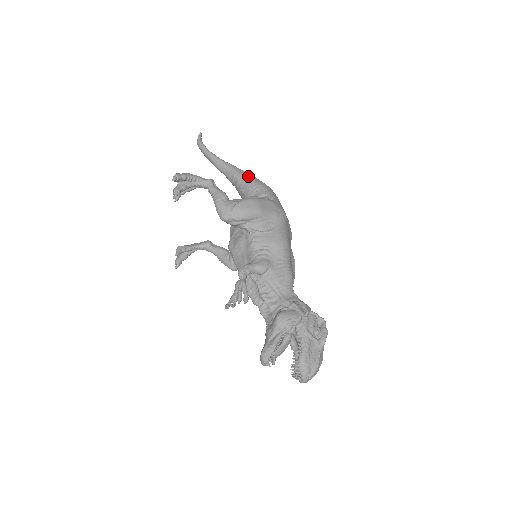
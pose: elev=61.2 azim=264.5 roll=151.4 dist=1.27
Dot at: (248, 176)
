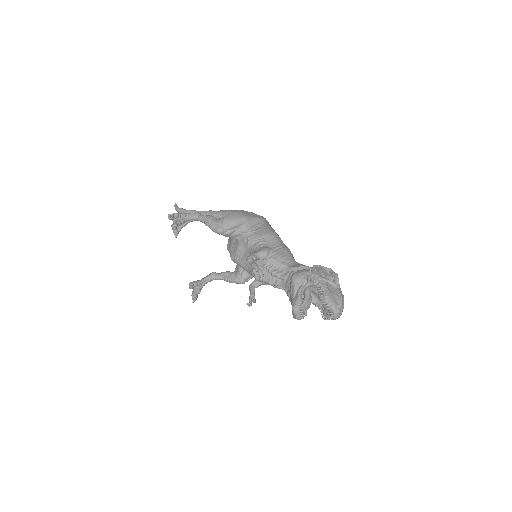
Dot at: (225, 210)
